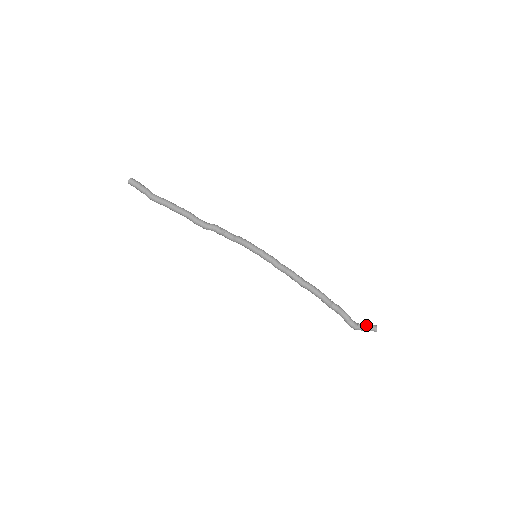
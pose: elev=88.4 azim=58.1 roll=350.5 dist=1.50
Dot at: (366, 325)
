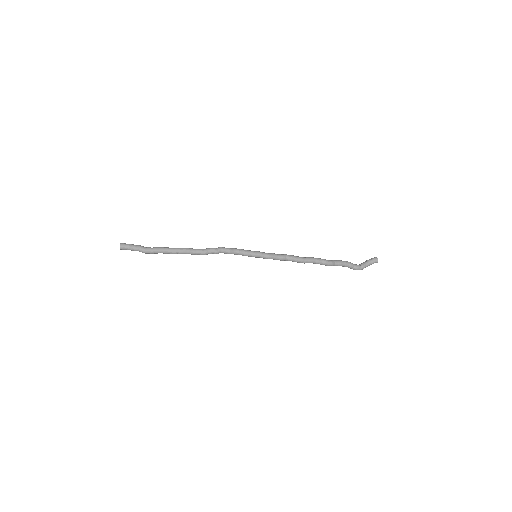
Dot at: (368, 262)
